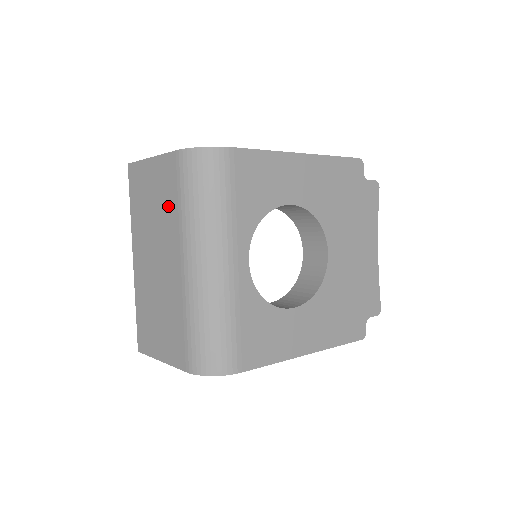
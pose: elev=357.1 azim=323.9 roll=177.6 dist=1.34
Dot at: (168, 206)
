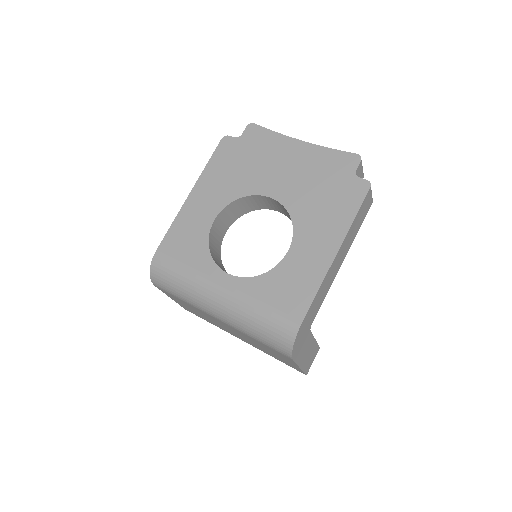
Dot at: (189, 306)
